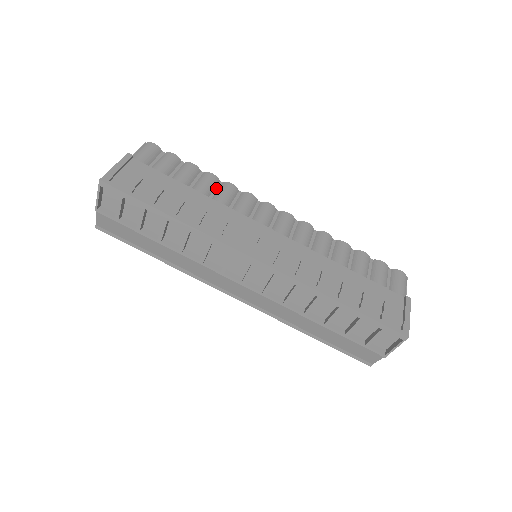
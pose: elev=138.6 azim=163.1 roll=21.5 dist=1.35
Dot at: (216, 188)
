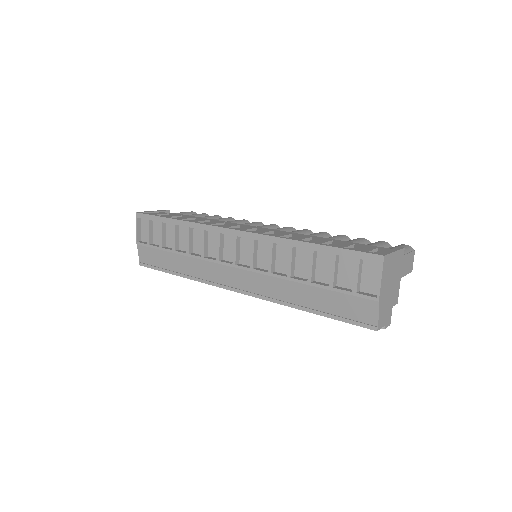
Dot at: occluded
